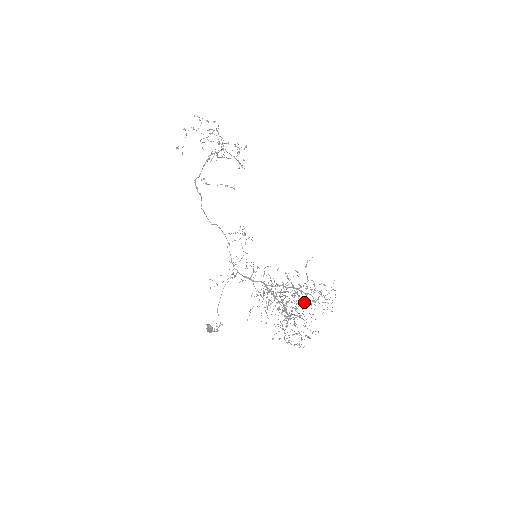
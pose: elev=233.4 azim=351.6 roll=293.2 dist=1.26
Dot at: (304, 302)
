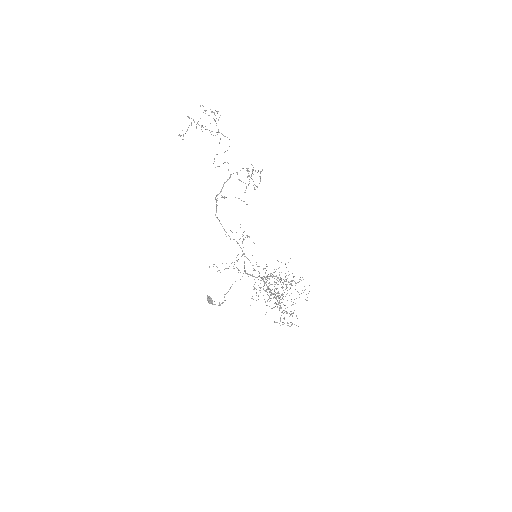
Dot at: occluded
